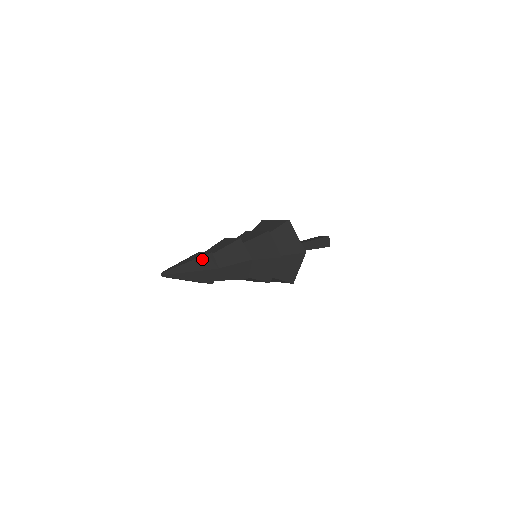
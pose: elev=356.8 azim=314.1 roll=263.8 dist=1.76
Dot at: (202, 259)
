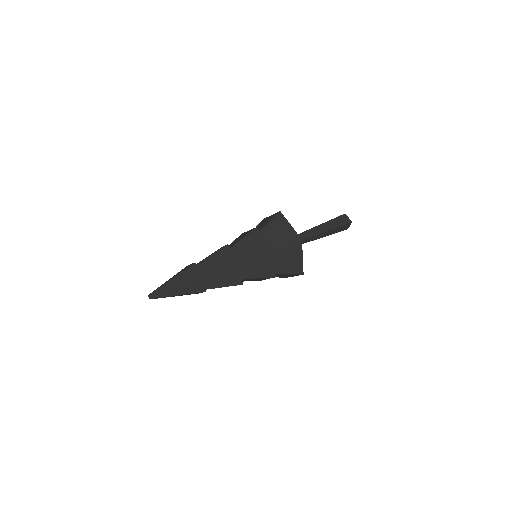
Dot at: (192, 283)
